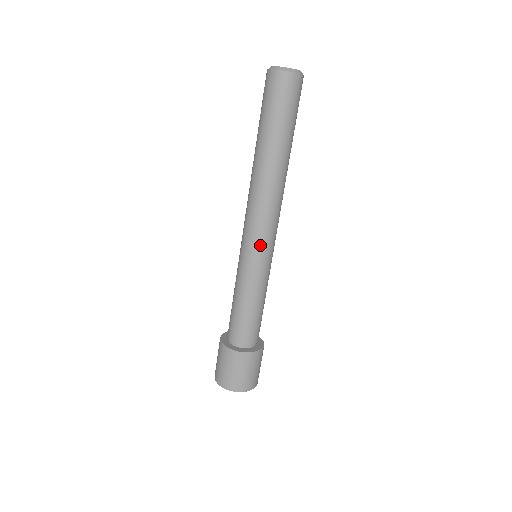
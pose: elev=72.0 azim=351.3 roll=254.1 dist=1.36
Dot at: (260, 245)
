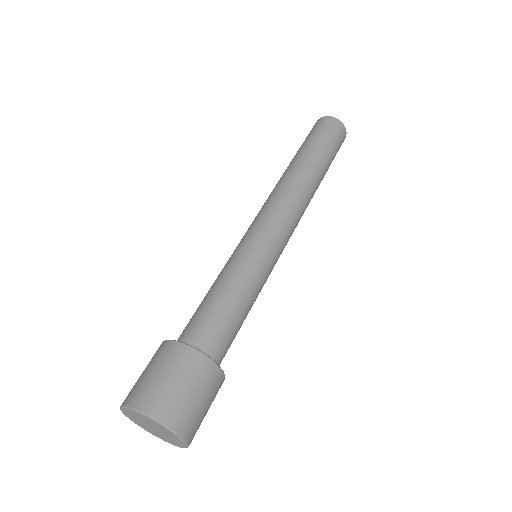
Dot at: (273, 232)
